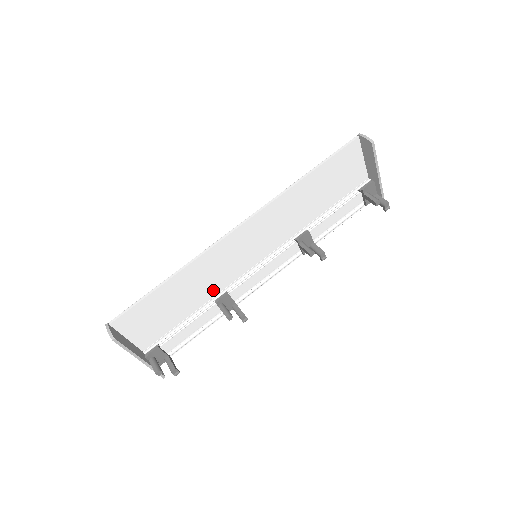
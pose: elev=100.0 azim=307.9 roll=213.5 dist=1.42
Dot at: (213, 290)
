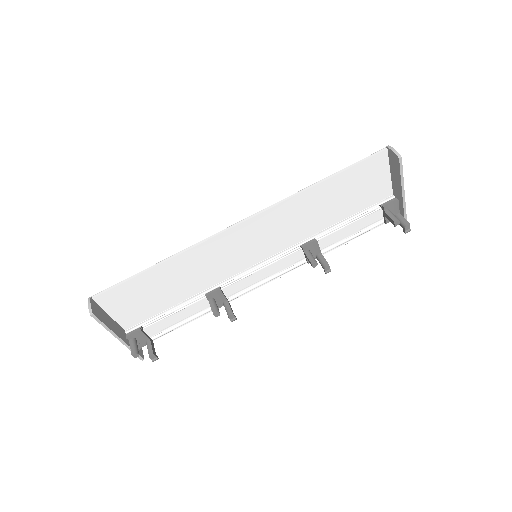
Dot at: (205, 283)
